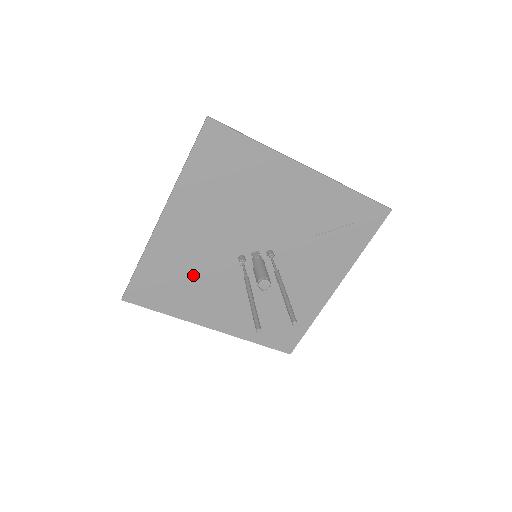
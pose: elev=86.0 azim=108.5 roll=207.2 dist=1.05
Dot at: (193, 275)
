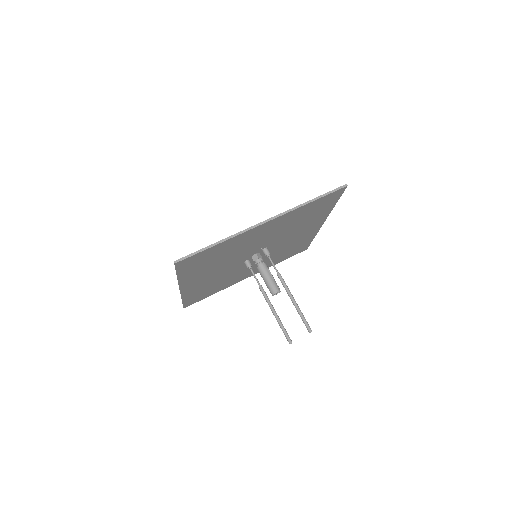
Dot at: (220, 281)
